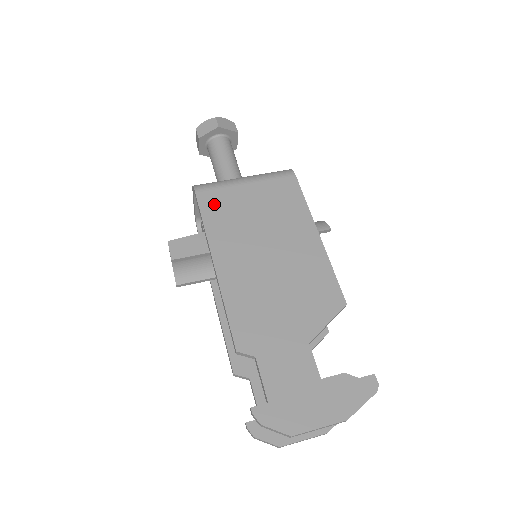
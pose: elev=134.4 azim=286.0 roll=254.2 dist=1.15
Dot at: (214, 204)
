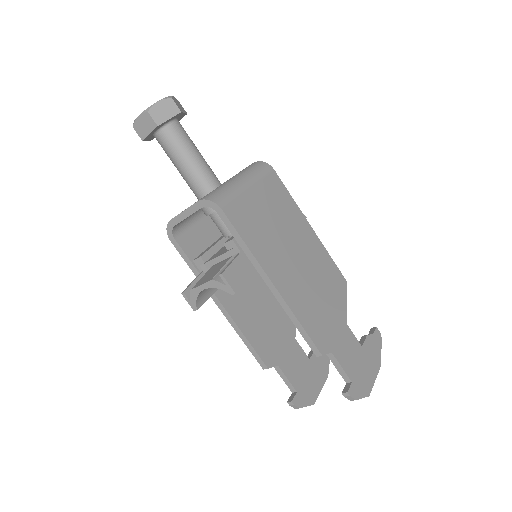
Dot at: (242, 219)
